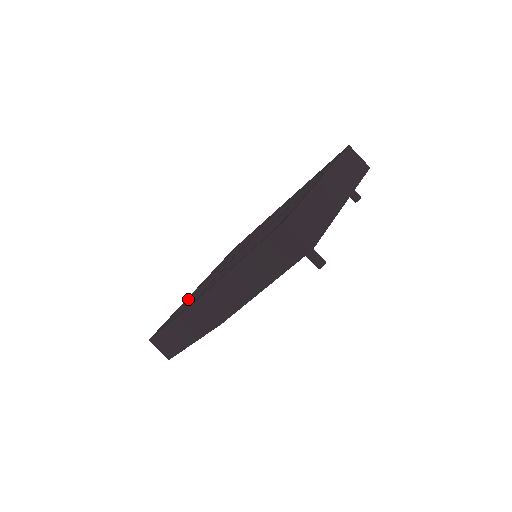
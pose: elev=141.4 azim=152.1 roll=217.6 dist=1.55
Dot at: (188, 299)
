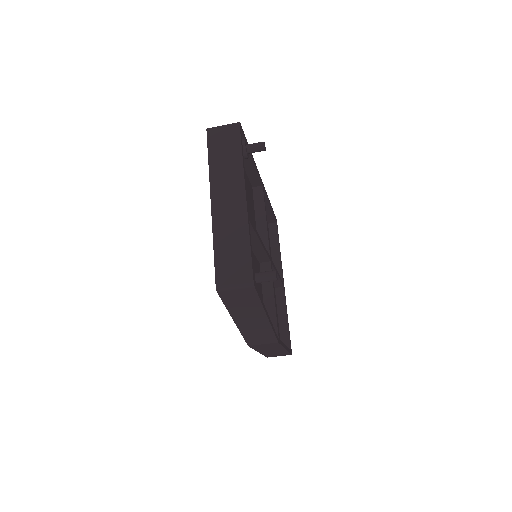
Dot at: occluded
